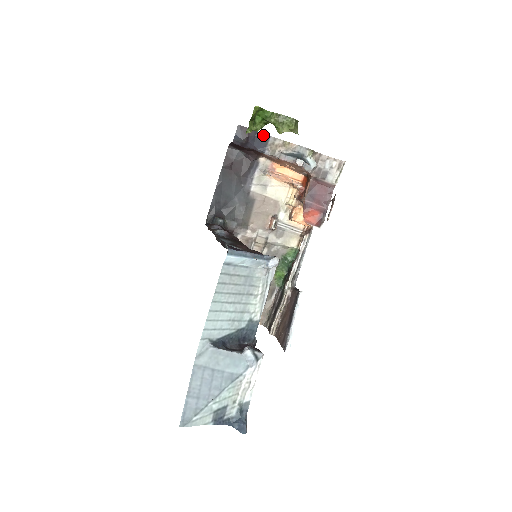
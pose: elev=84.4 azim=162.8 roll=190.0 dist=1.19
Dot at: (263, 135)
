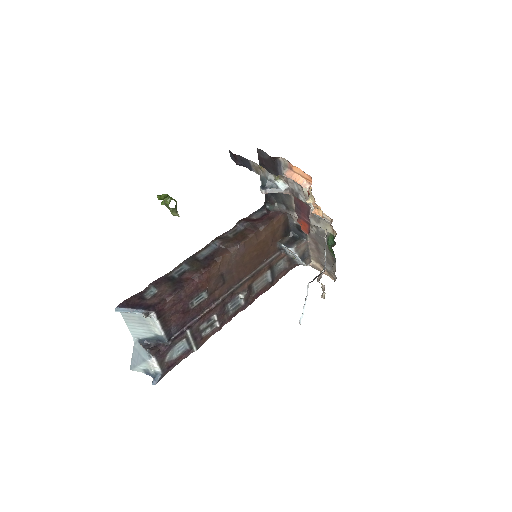
Dot at: (245, 159)
